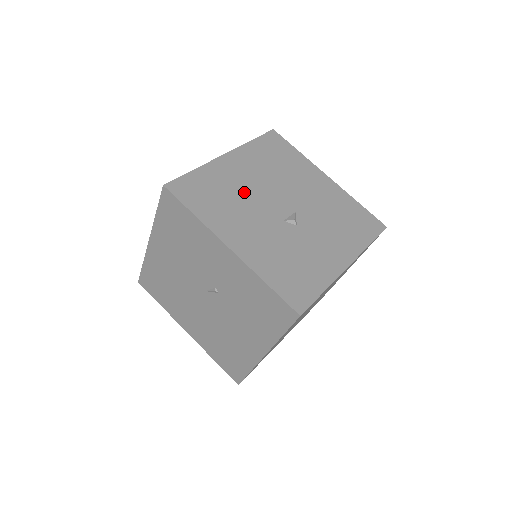
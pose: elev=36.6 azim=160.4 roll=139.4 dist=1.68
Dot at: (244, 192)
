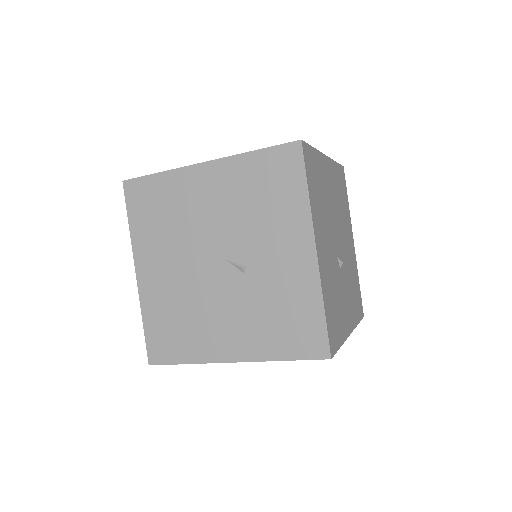
Dot at: (328, 205)
